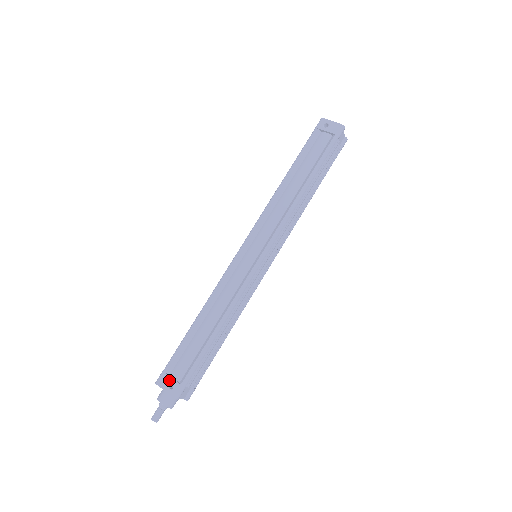
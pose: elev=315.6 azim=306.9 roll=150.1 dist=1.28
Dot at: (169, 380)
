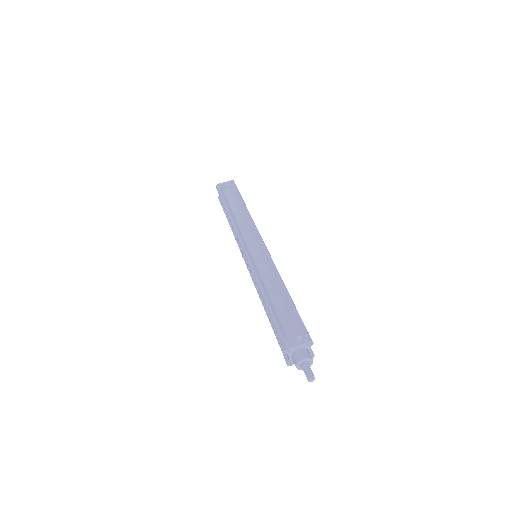
Dot at: (293, 337)
